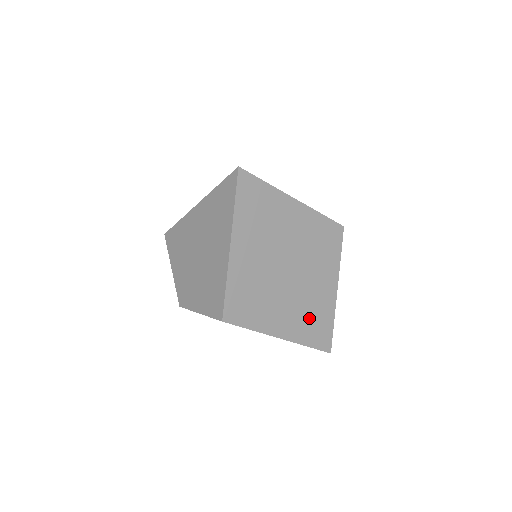
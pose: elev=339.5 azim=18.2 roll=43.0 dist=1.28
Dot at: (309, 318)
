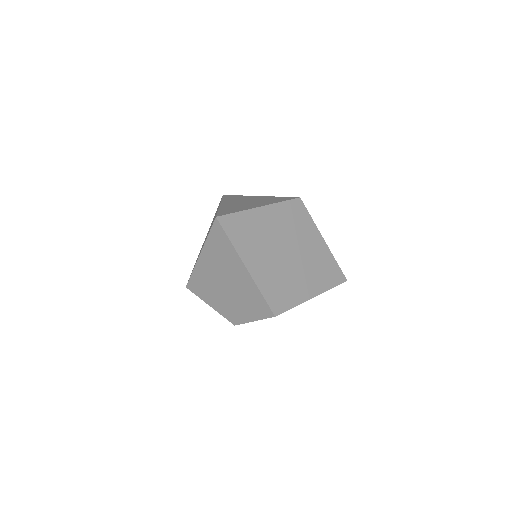
Dot at: (320, 271)
